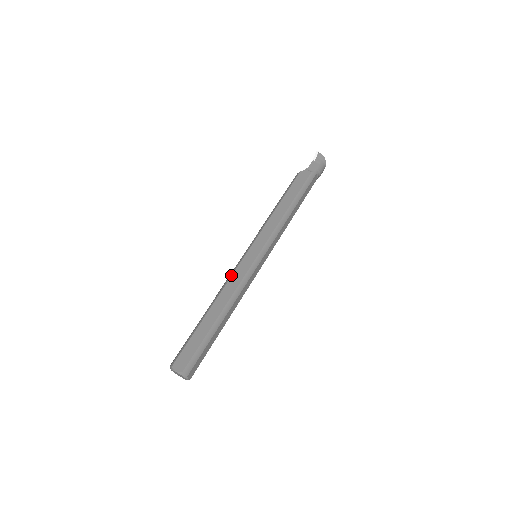
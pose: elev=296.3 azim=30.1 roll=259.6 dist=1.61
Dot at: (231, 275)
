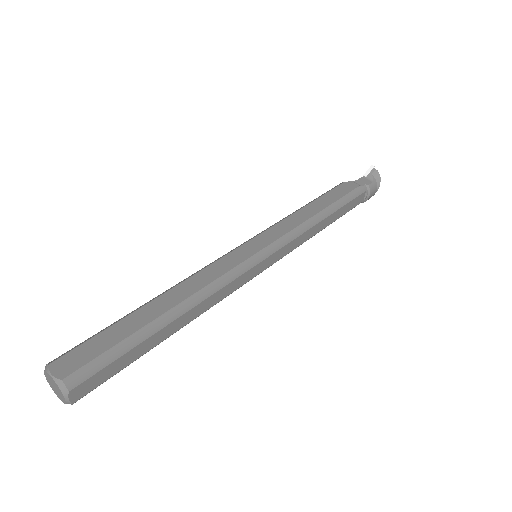
Dot at: (210, 263)
